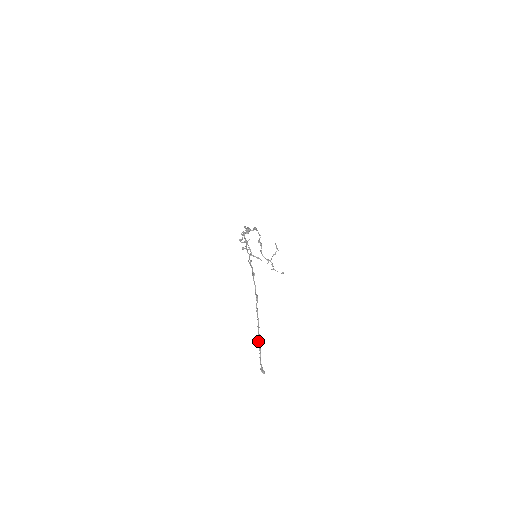
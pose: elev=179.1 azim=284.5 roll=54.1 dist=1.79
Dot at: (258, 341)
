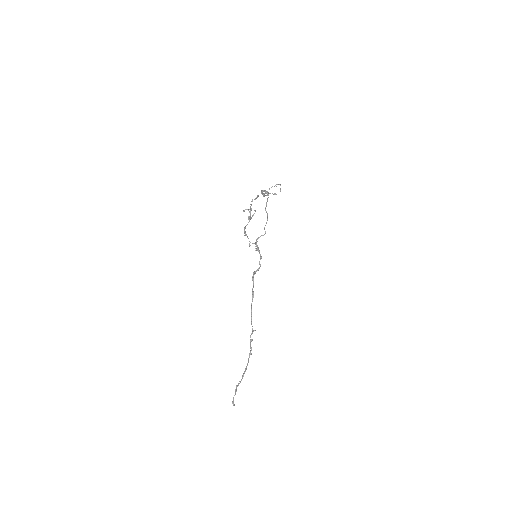
Dot at: (236, 388)
